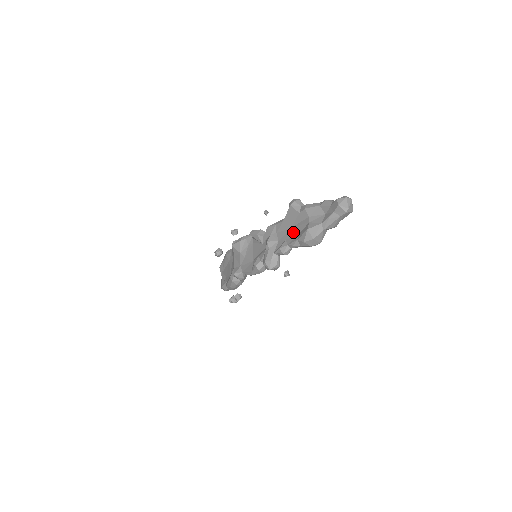
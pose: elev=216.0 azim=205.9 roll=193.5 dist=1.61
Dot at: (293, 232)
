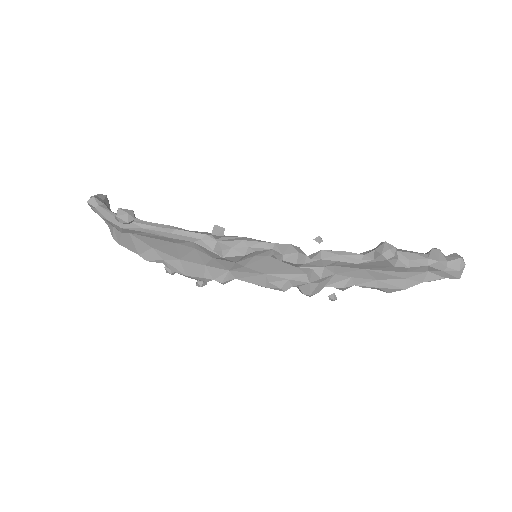
Dot at: (369, 275)
